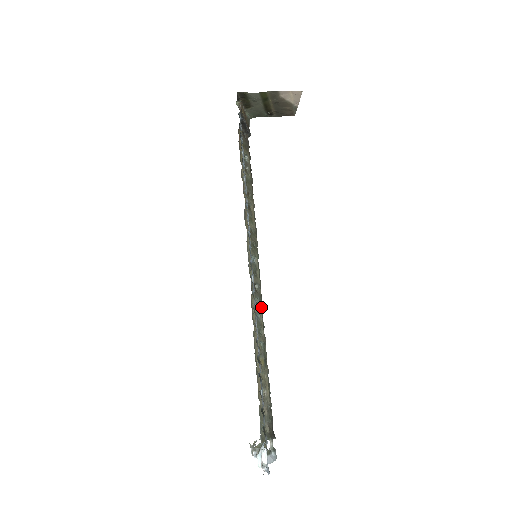
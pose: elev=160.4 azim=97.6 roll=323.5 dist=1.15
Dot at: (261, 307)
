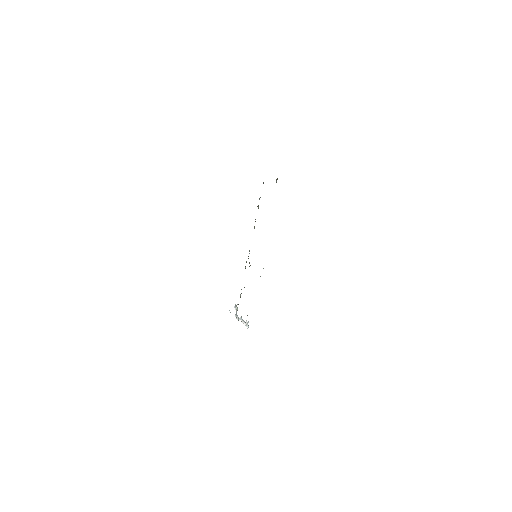
Dot at: (245, 267)
